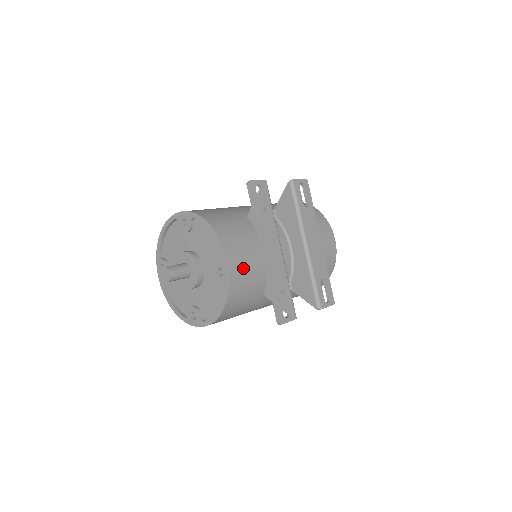
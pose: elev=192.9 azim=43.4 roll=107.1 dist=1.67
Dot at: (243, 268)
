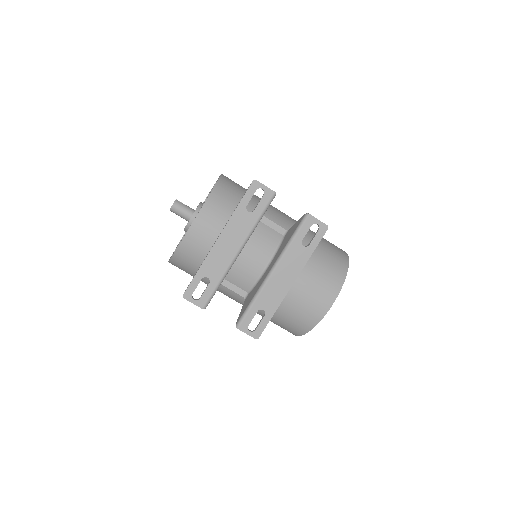
Dot at: (204, 239)
